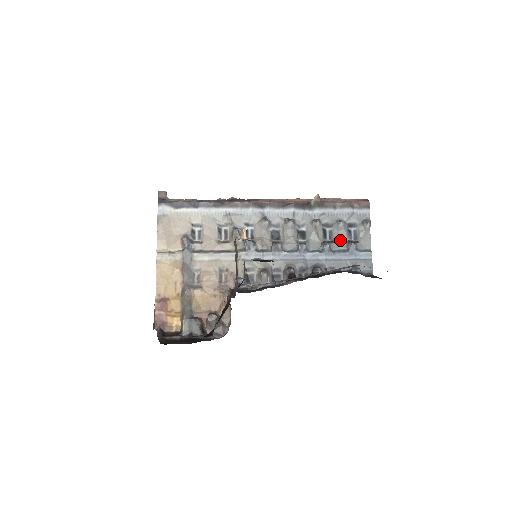
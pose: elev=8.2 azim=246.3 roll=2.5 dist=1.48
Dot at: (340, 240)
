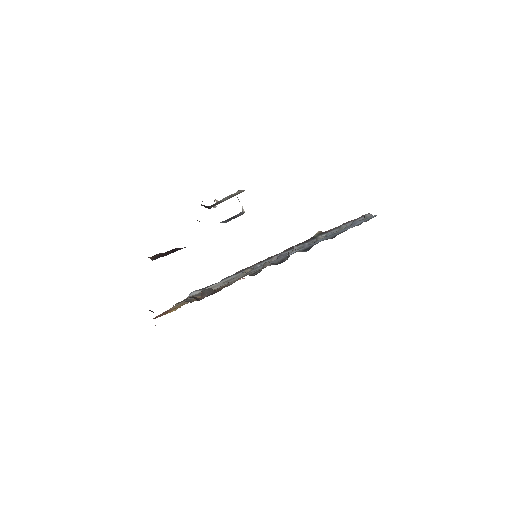
Dot at: occluded
